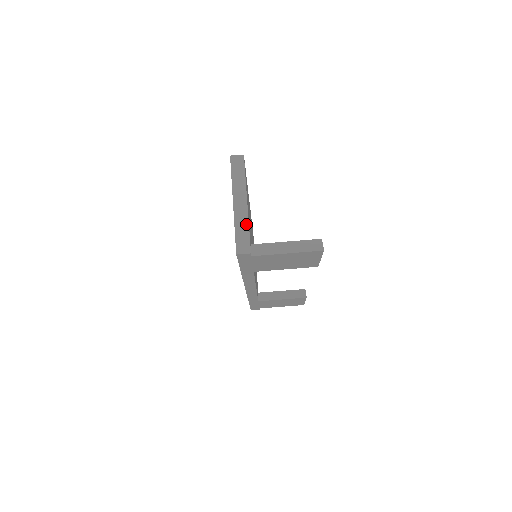
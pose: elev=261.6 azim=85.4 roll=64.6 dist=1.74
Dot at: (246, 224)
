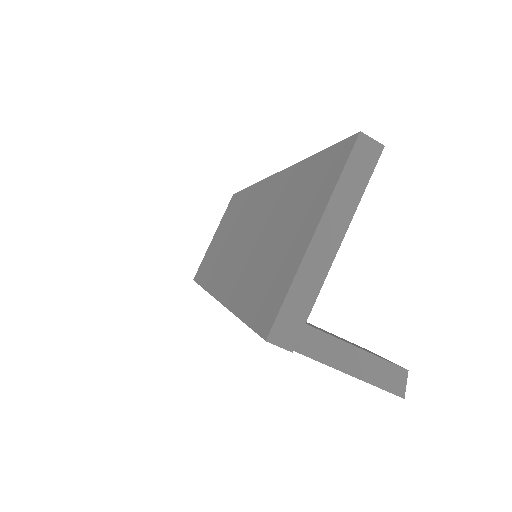
Dot at: (315, 290)
